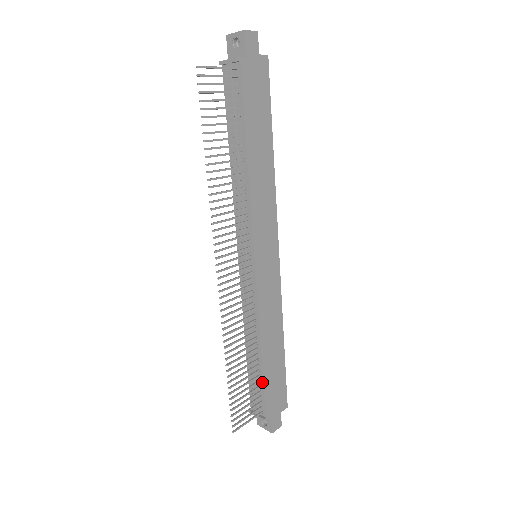
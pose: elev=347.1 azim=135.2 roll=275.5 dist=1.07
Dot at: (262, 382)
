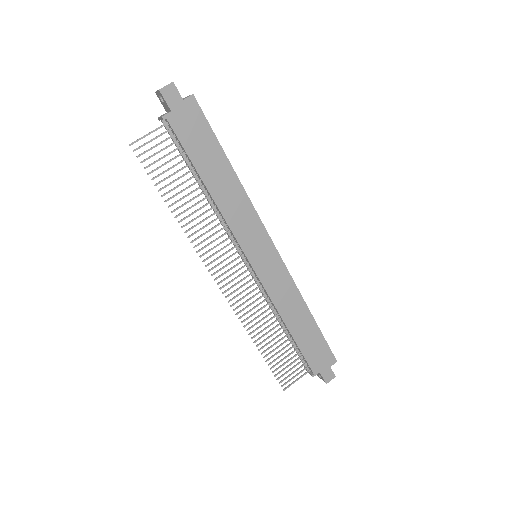
Dot at: (299, 350)
